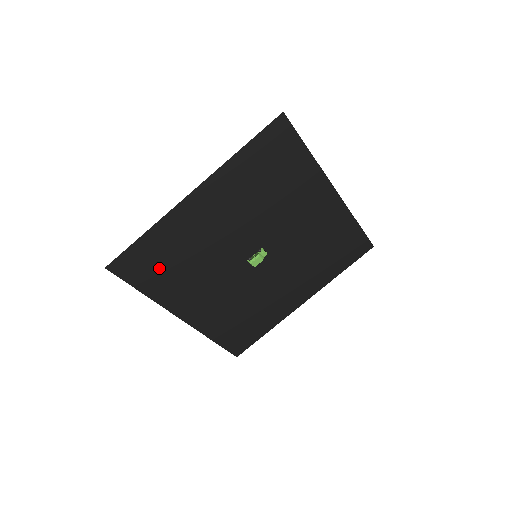
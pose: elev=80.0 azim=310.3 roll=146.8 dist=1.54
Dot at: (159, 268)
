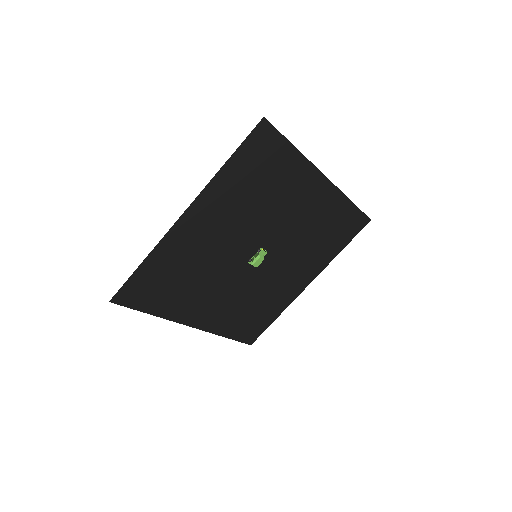
Dot at: (162, 289)
